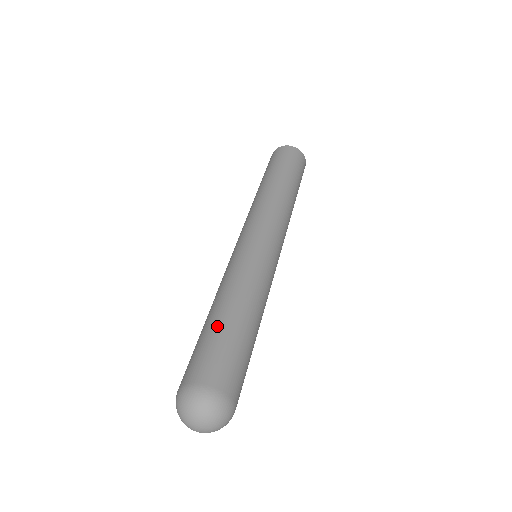
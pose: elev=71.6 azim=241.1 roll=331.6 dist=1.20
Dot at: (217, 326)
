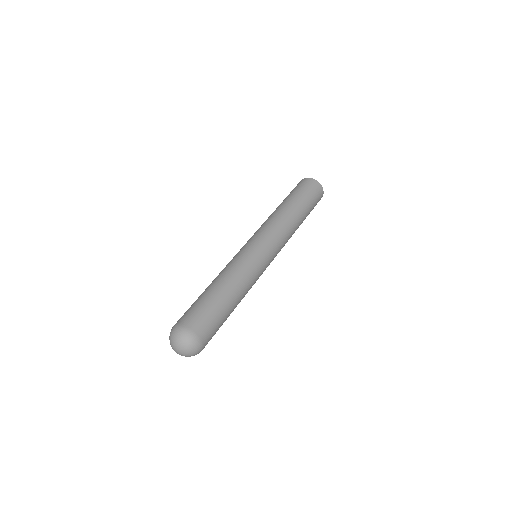
Dot at: (204, 294)
